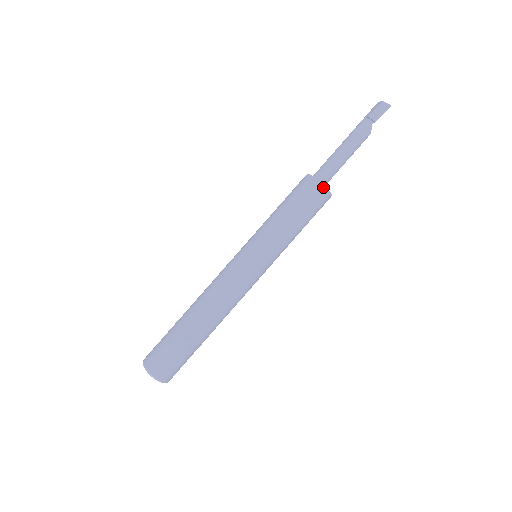
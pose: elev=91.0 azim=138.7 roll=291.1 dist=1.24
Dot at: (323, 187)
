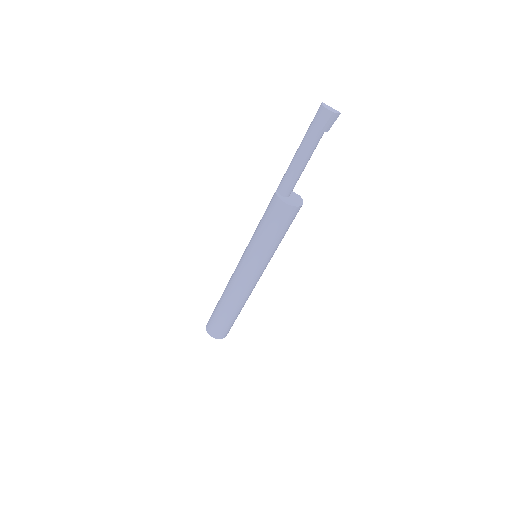
Dot at: occluded
